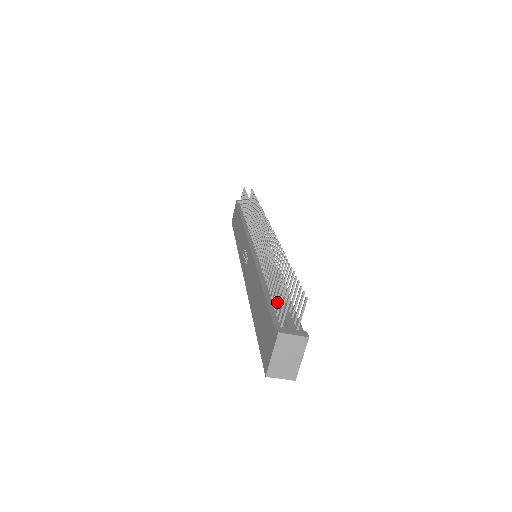
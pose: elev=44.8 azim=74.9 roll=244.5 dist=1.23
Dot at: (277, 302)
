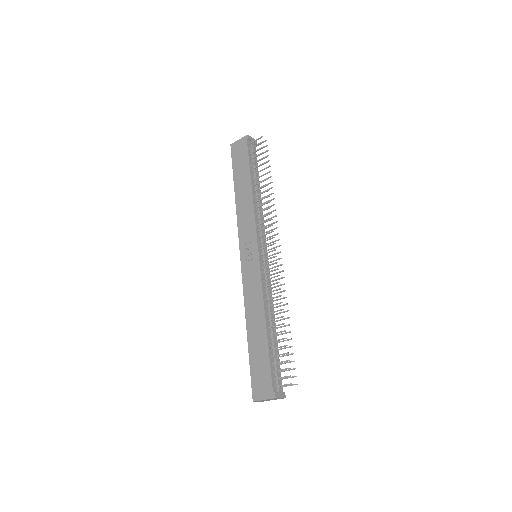
Dot at: (276, 364)
